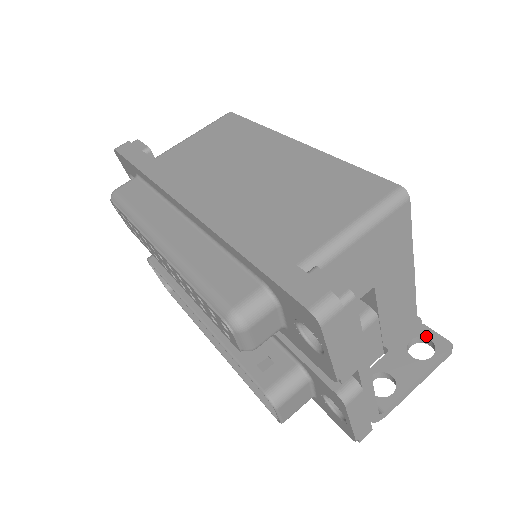
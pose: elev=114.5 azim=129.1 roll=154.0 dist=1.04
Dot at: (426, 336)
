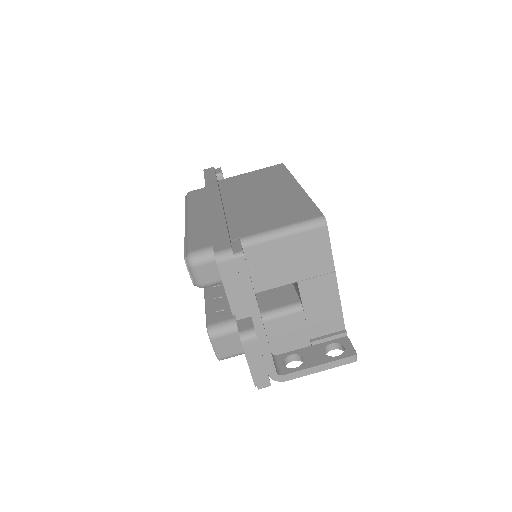
Dot at: (343, 344)
